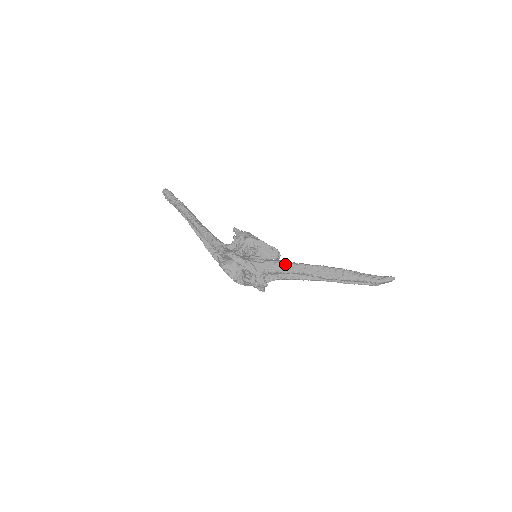
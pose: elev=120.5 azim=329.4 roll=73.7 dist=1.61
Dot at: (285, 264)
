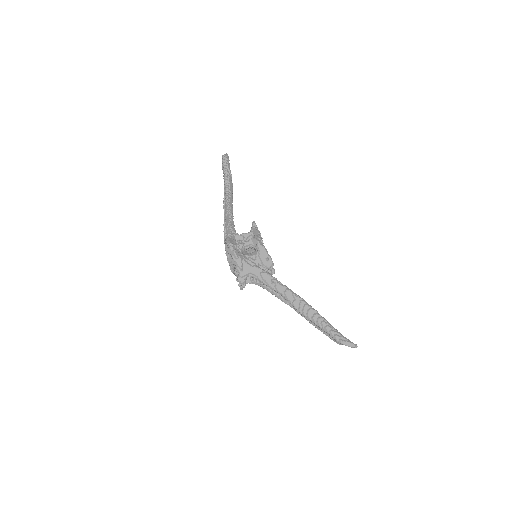
Dot at: (270, 278)
